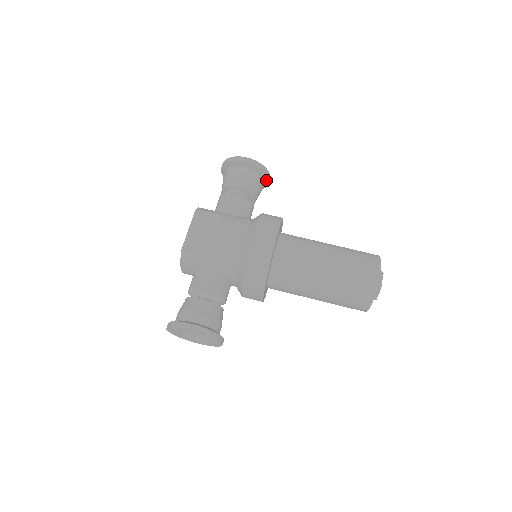
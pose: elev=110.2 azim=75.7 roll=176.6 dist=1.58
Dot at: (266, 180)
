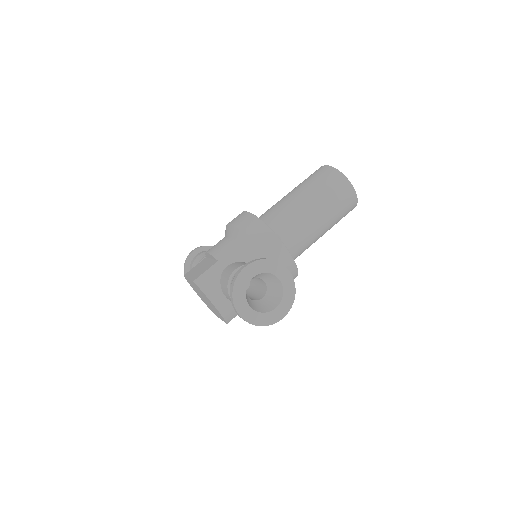
Dot at: occluded
